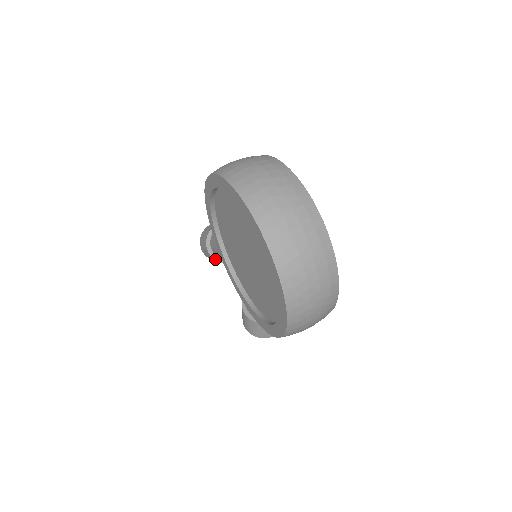
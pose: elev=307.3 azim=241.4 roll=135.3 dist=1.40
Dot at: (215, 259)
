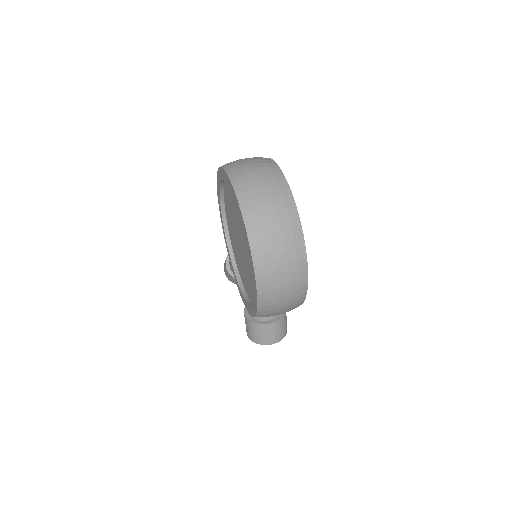
Dot at: (232, 276)
